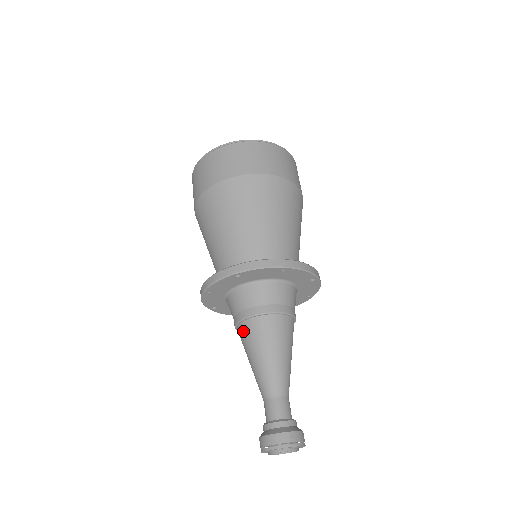
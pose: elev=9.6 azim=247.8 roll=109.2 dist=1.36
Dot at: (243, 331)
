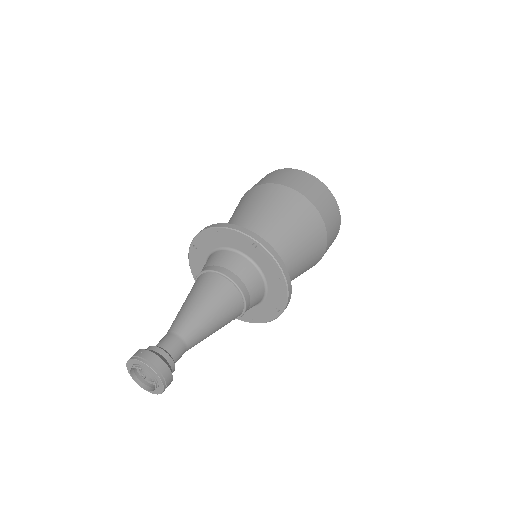
Dot at: occluded
